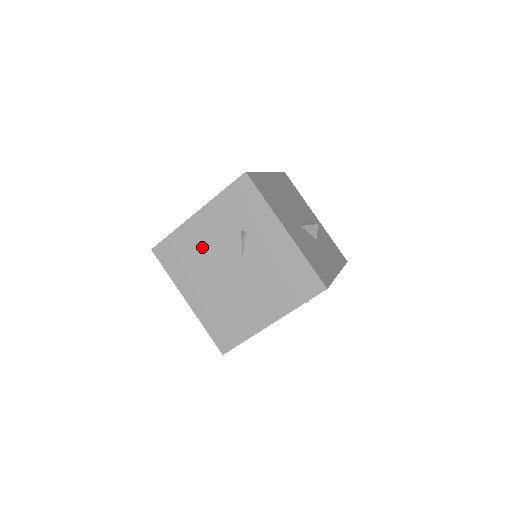
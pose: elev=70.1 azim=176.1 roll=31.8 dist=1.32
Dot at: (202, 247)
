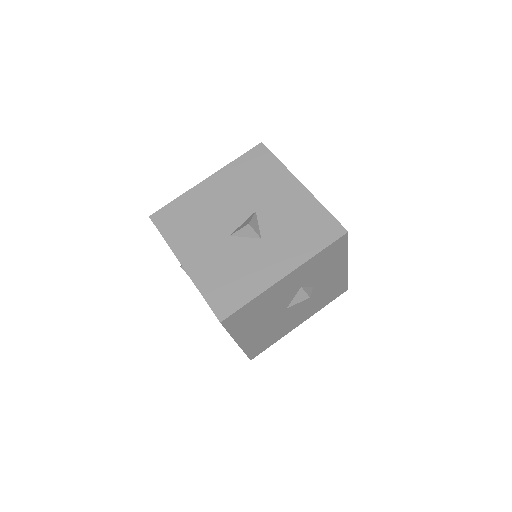
Dot at: occluded
